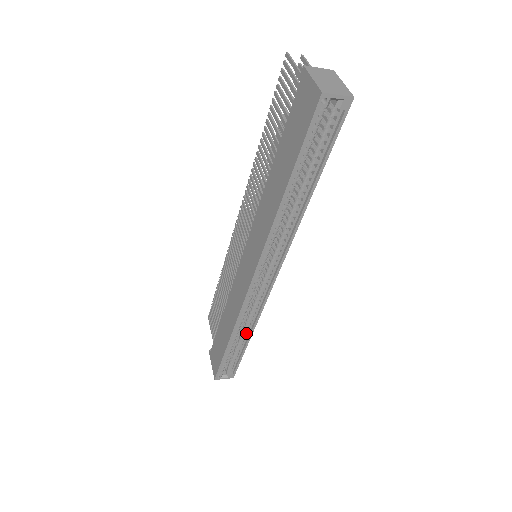
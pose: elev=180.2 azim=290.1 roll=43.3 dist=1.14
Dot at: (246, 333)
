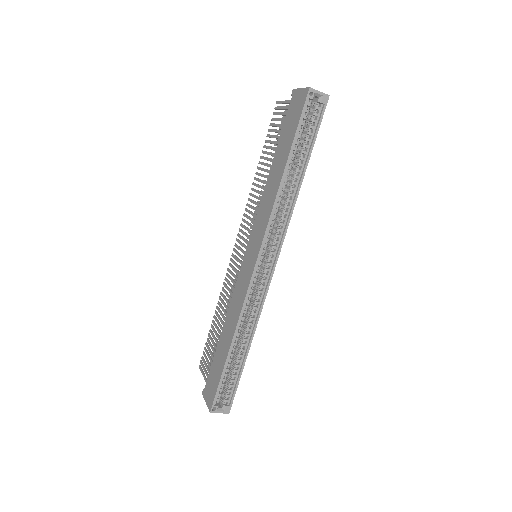
Dot at: (246, 340)
